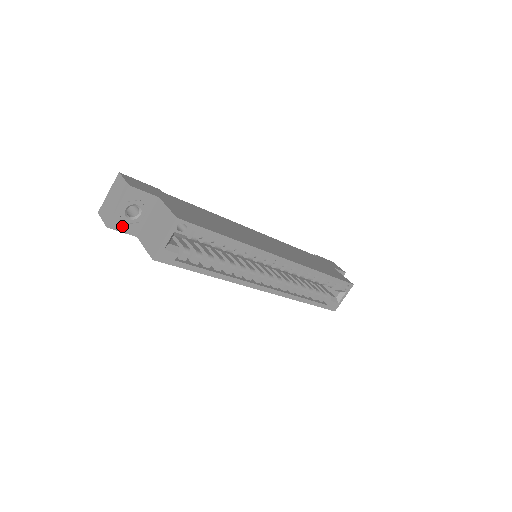
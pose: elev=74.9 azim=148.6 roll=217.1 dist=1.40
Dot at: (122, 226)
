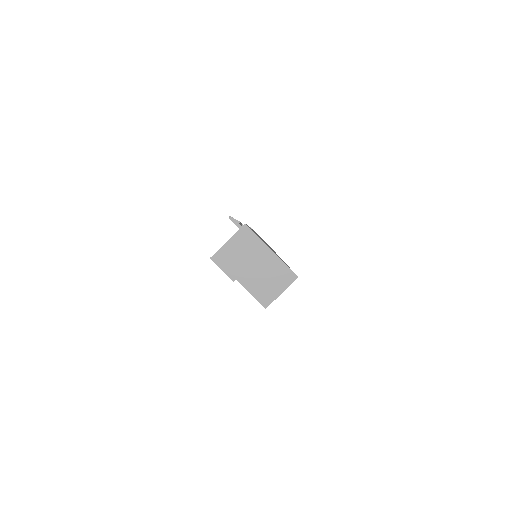
Dot at: occluded
